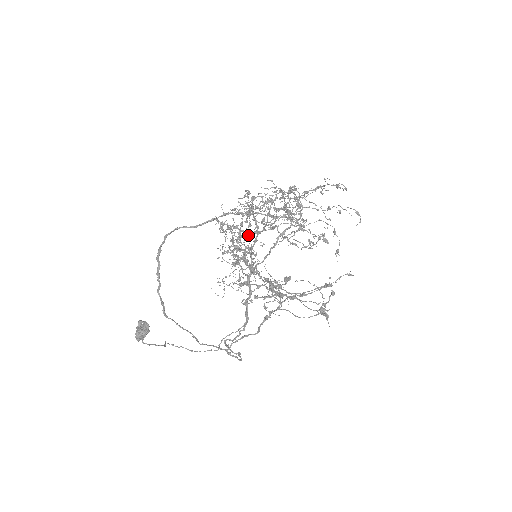
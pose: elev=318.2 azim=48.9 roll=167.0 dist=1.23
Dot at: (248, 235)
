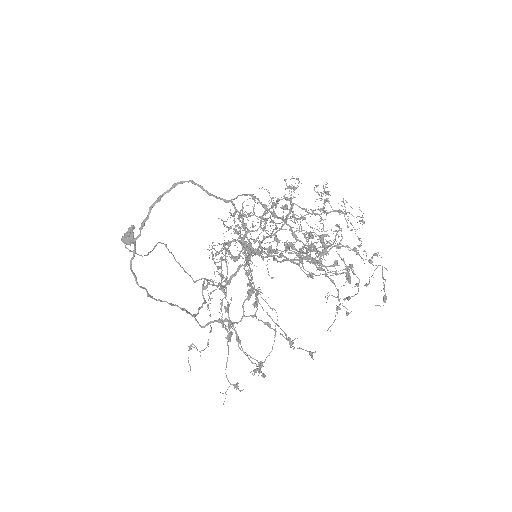
Dot at: occluded
